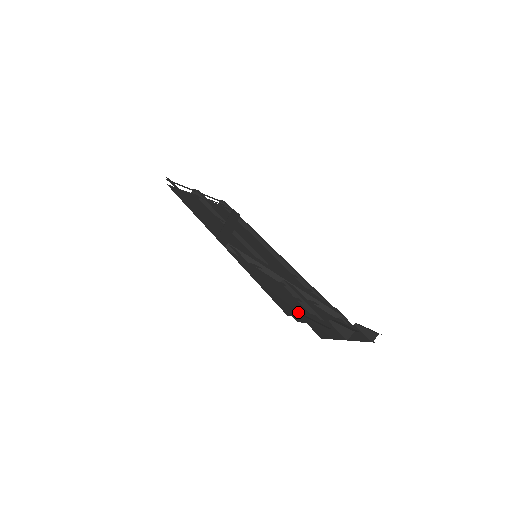
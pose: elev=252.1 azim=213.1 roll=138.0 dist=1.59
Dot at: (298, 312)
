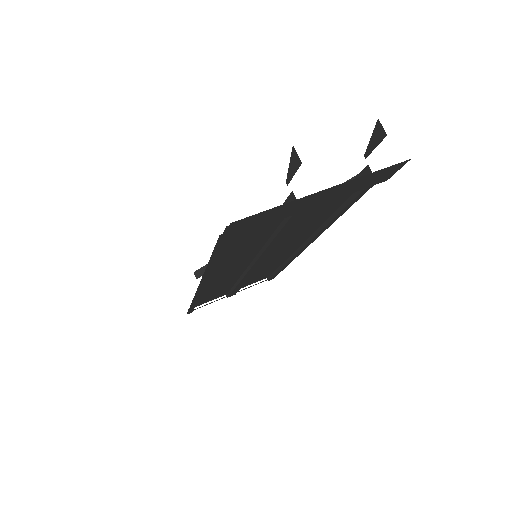
Dot at: occluded
